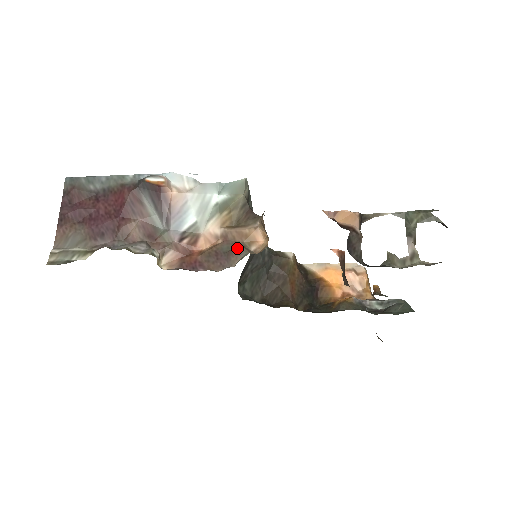
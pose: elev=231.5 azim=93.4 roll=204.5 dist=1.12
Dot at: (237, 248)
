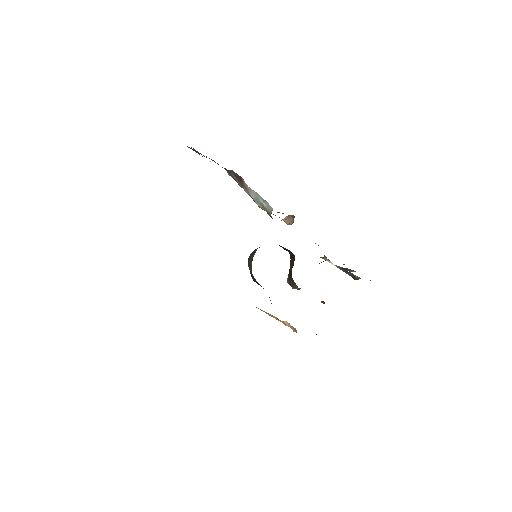
Dot at: occluded
